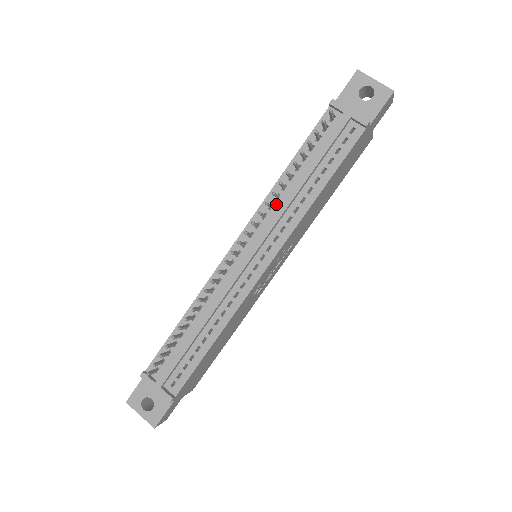
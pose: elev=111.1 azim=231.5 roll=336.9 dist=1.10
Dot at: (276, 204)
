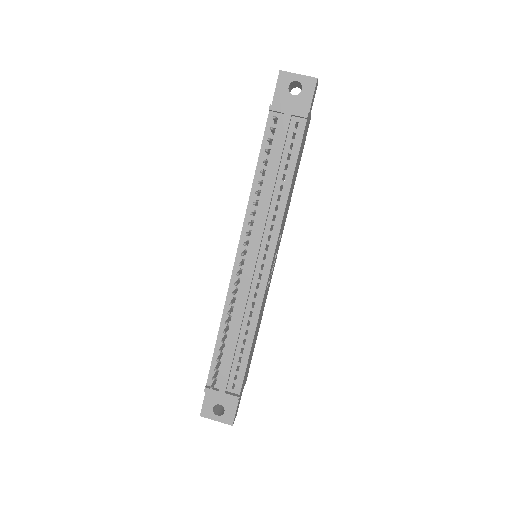
Dot at: (258, 209)
